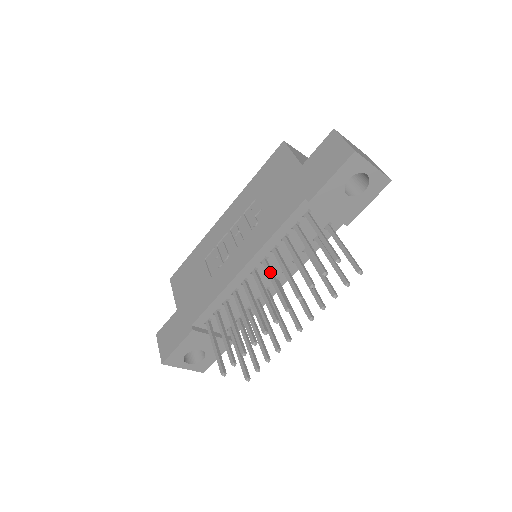
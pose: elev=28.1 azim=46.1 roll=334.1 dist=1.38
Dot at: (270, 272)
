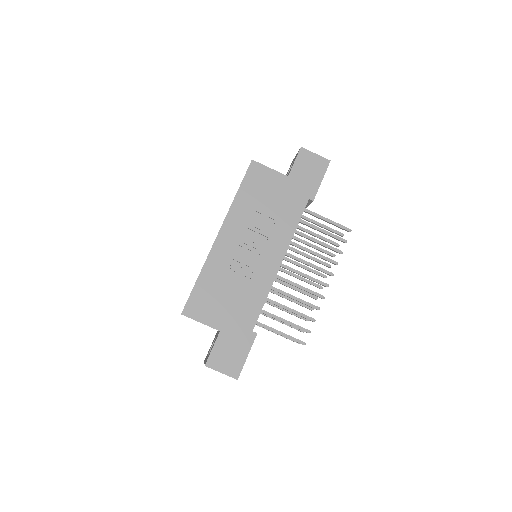
Dot at: (300, 258)
